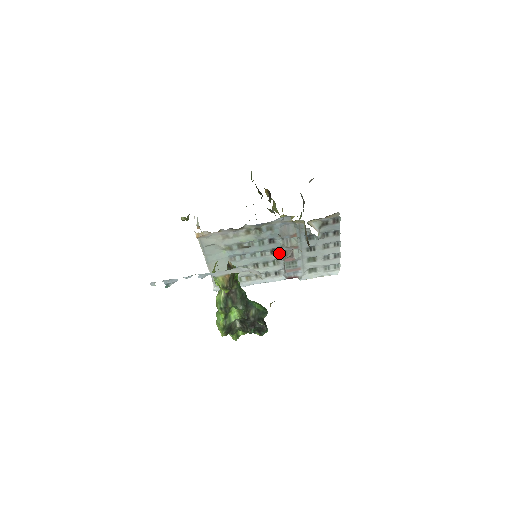
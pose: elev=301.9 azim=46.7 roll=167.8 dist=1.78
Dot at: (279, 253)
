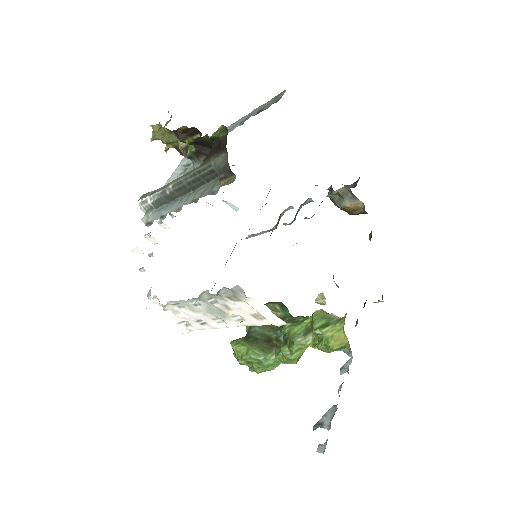
Dot at: occluded
